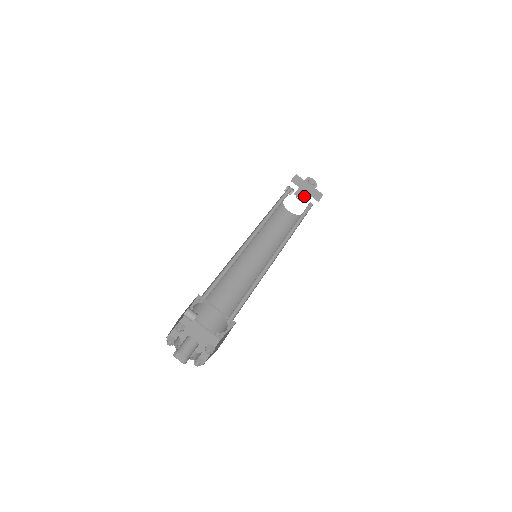
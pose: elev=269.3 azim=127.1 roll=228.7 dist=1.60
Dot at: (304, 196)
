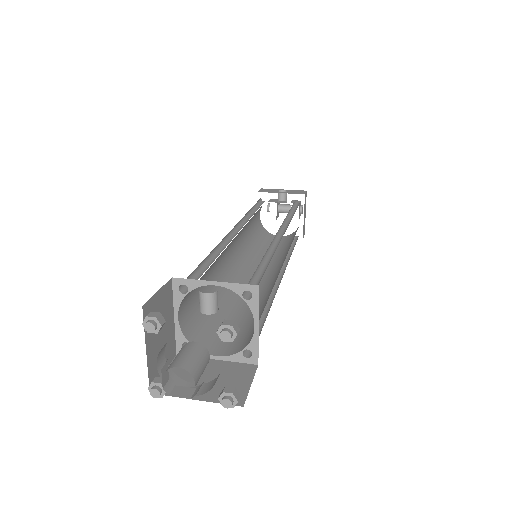
Dot at: (278, 212)
